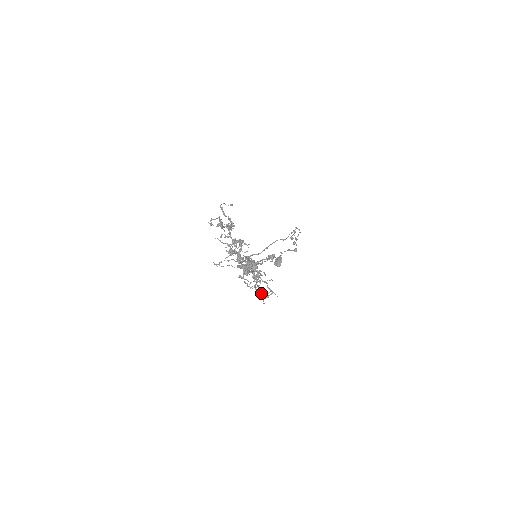
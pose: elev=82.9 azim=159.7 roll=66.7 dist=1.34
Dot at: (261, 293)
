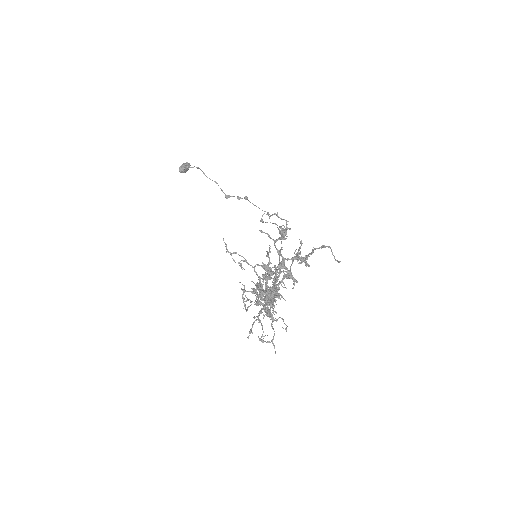
Dot at: (262, 336)
